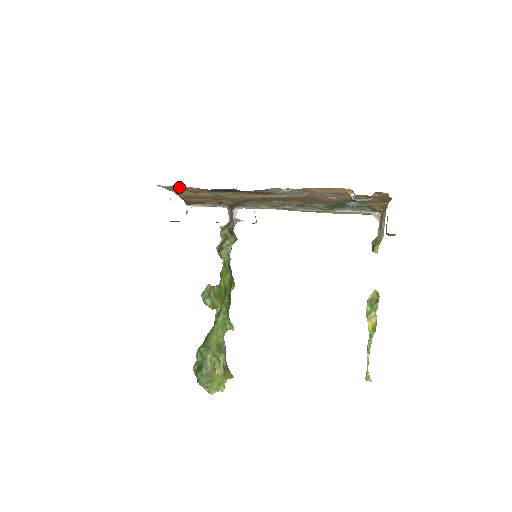
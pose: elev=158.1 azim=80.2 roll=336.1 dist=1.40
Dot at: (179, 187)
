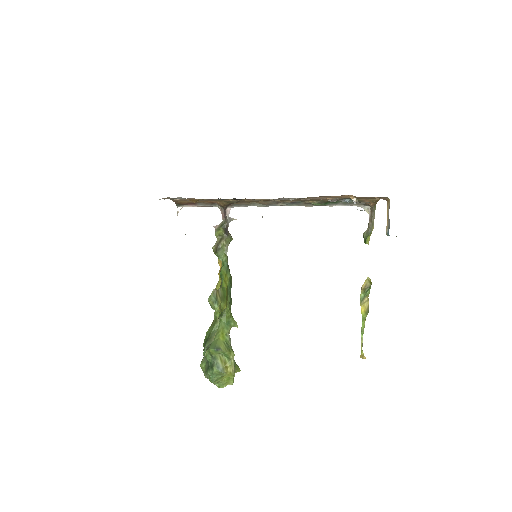
Dot at: (180, 198)
